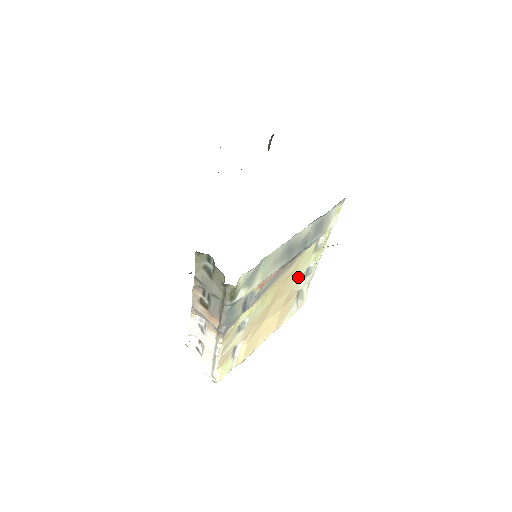
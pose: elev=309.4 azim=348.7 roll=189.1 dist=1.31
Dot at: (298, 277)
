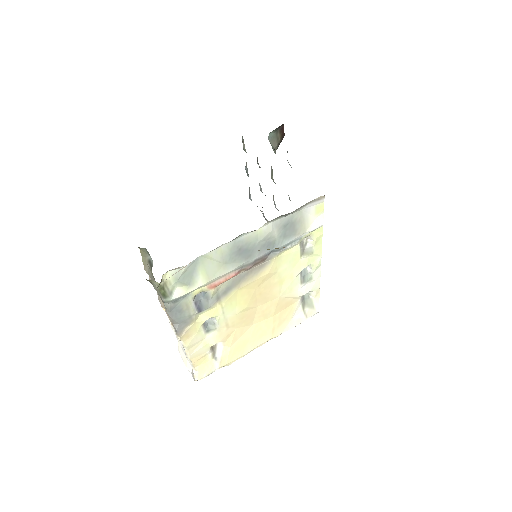
Dot at: (287, 282)
